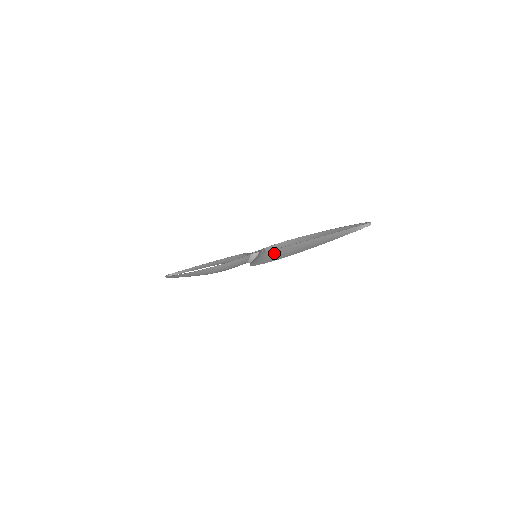
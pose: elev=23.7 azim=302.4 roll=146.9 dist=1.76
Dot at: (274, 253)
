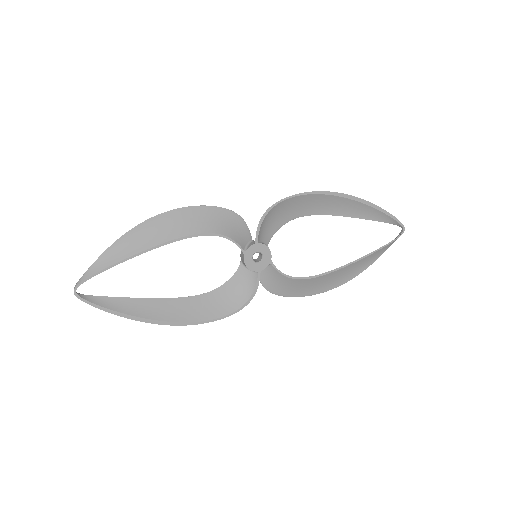
Dot at: (305, 285)
